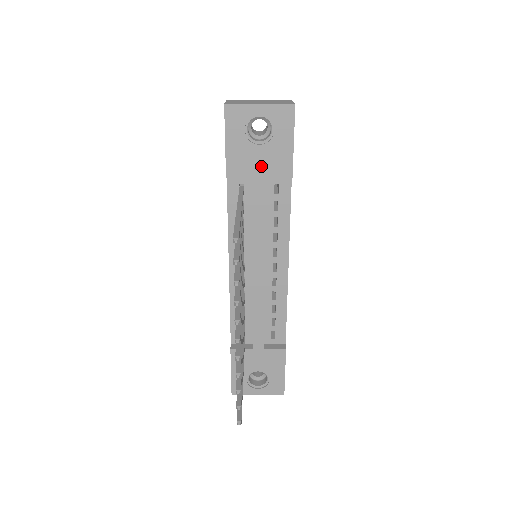
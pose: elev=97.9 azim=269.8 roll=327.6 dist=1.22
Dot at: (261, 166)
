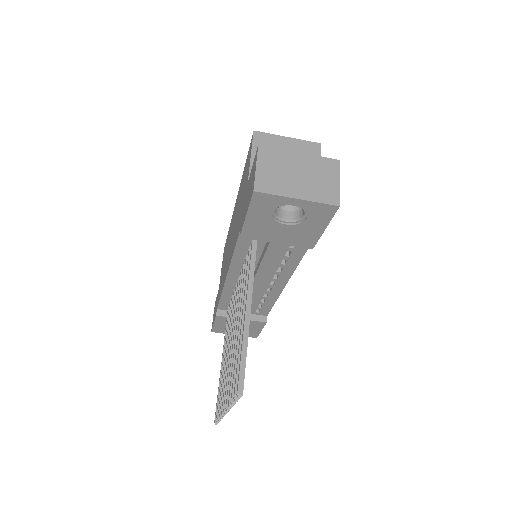
Dot at: (282, 237)
